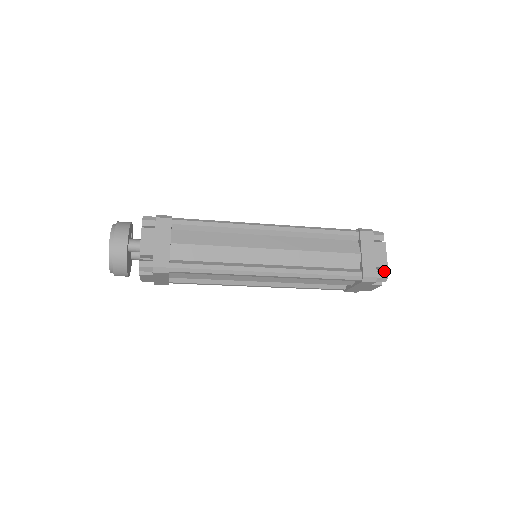
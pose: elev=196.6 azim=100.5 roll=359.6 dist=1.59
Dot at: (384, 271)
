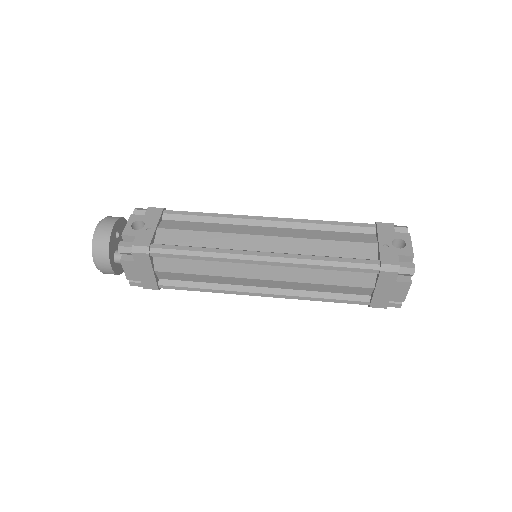
Dot at: occluded
